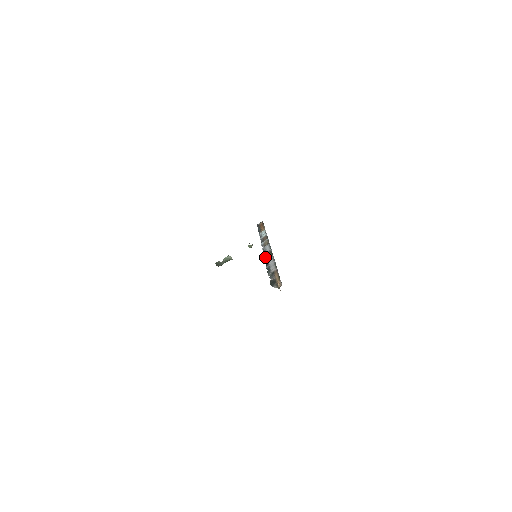
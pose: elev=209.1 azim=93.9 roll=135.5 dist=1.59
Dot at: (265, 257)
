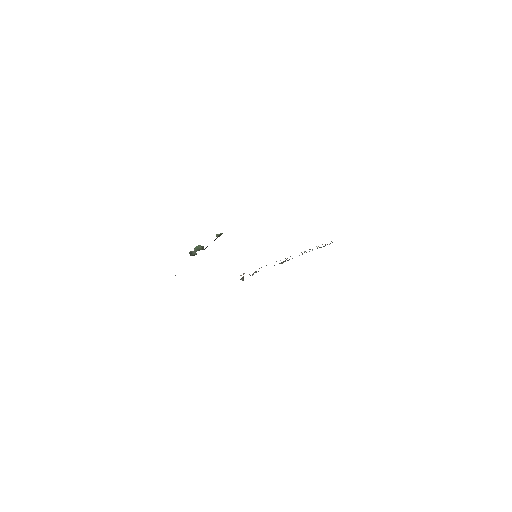
Dot at: (281, 262)
